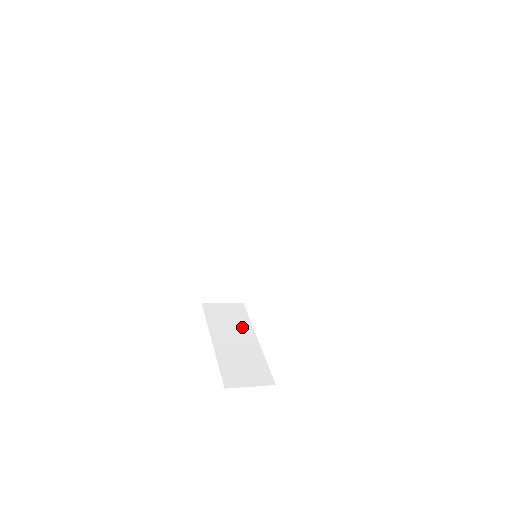
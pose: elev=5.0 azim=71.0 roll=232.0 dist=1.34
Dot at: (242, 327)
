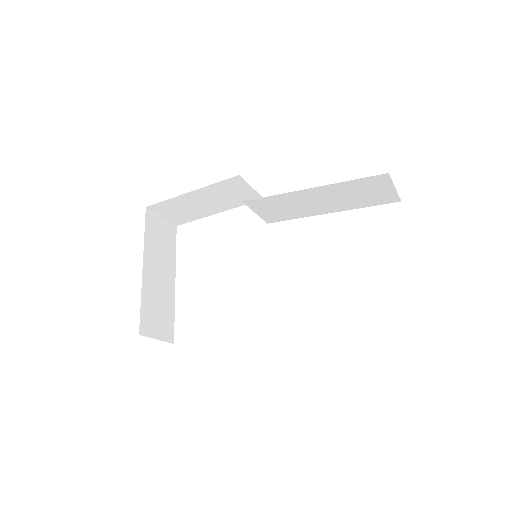
Dot at: (169, 260)
